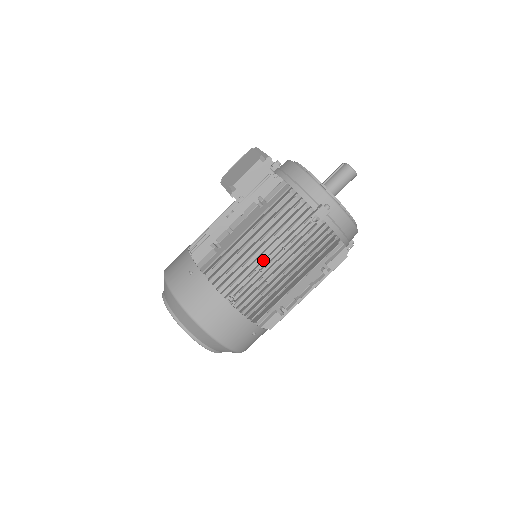
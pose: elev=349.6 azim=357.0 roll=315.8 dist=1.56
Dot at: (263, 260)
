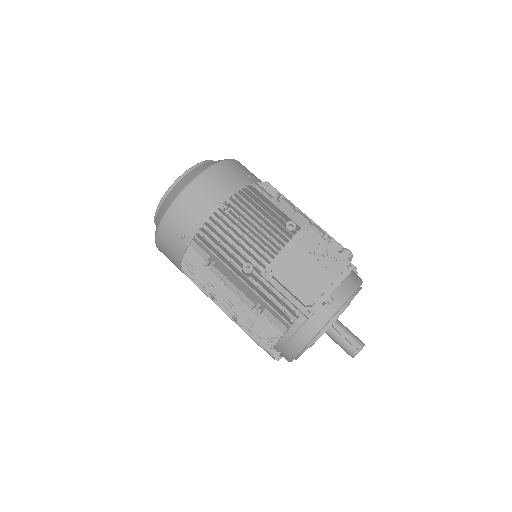
Dot at: occluded
